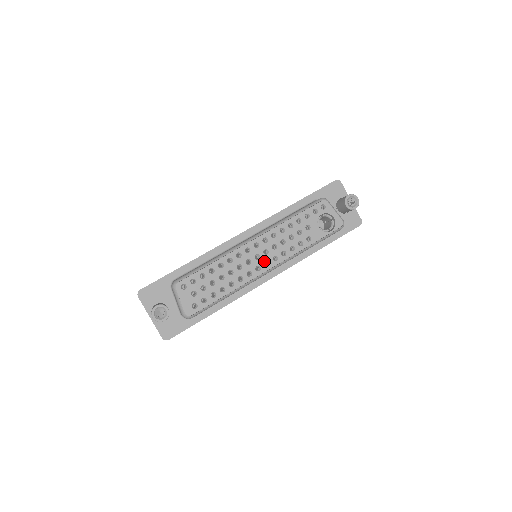
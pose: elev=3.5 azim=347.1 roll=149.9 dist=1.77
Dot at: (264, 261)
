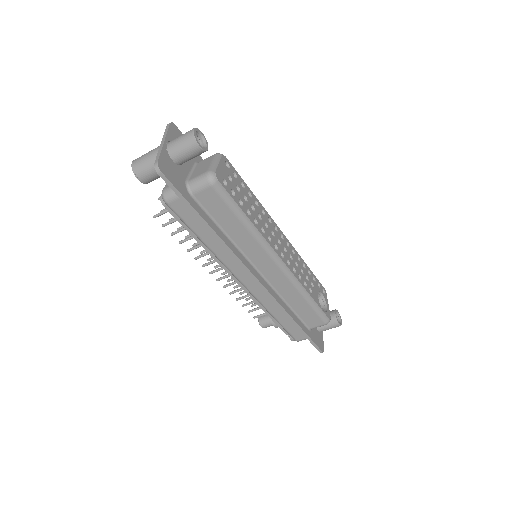
Dot at: (282, 251)
